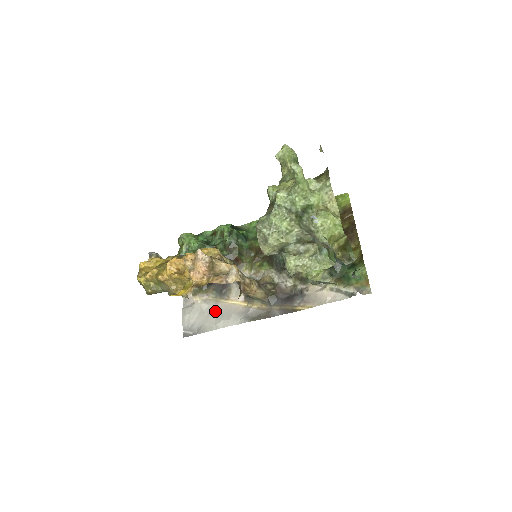
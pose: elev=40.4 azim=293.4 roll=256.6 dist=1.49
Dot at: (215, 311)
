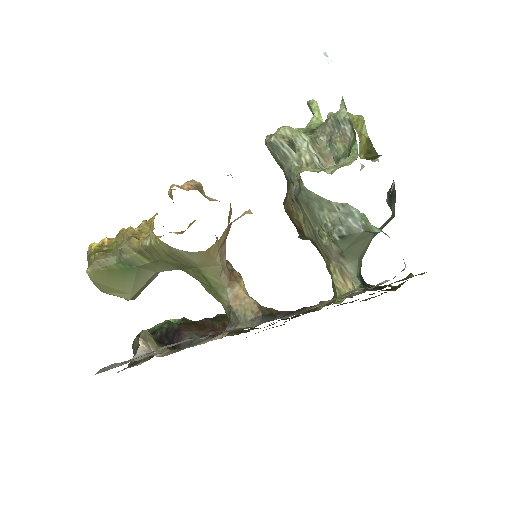
Dot at: occluded
